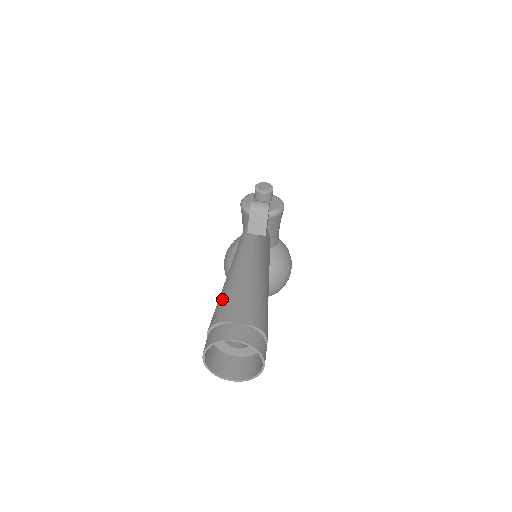
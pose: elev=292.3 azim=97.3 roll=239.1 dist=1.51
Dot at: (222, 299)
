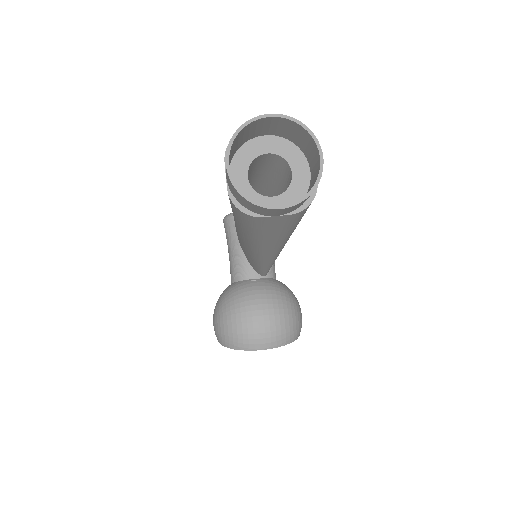
Dot at: occluded
